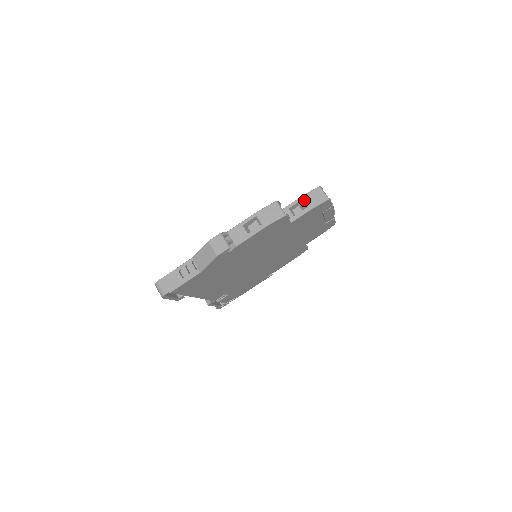
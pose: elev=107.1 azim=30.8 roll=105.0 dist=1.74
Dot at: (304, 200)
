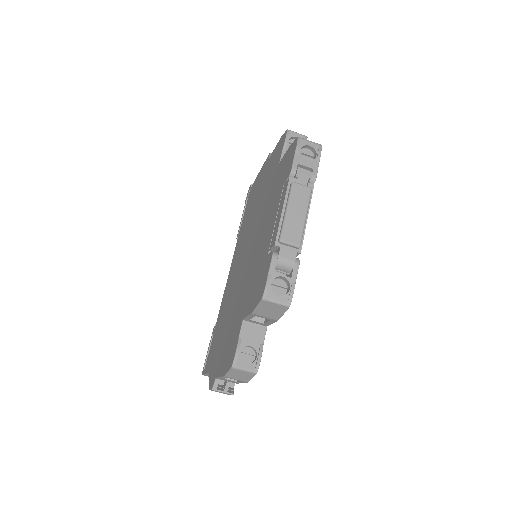
Dot at: (259, 316)
